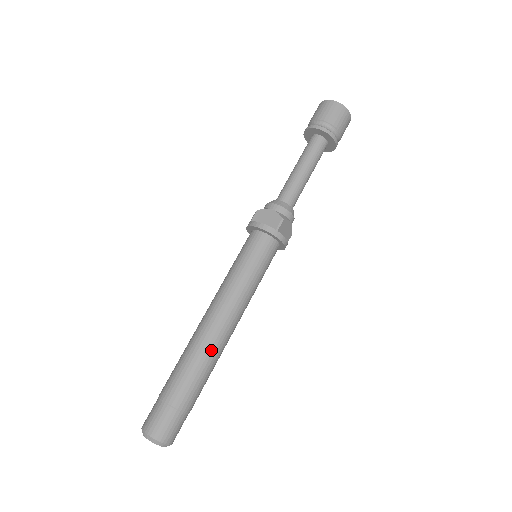
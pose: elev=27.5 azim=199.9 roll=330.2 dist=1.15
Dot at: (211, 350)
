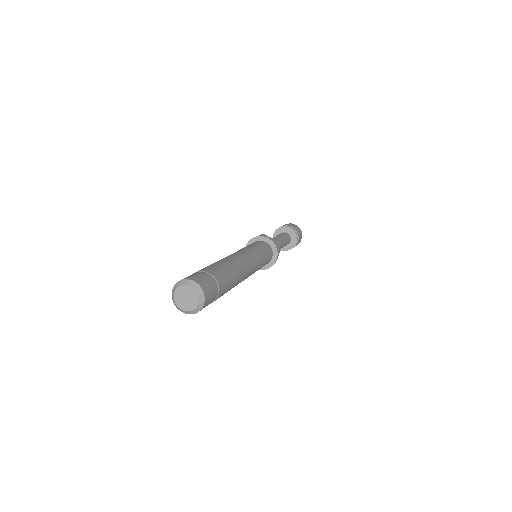
Dot at: (240, 275)
